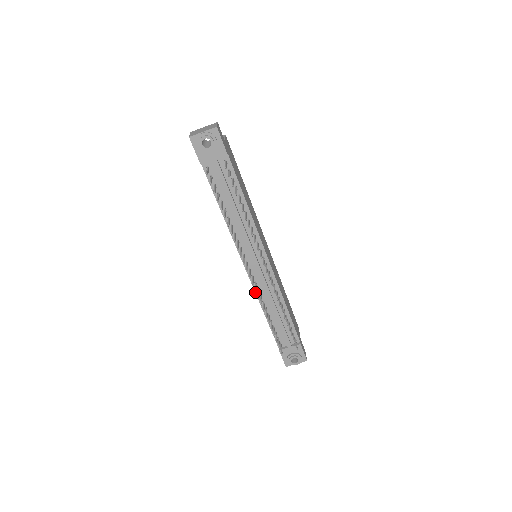
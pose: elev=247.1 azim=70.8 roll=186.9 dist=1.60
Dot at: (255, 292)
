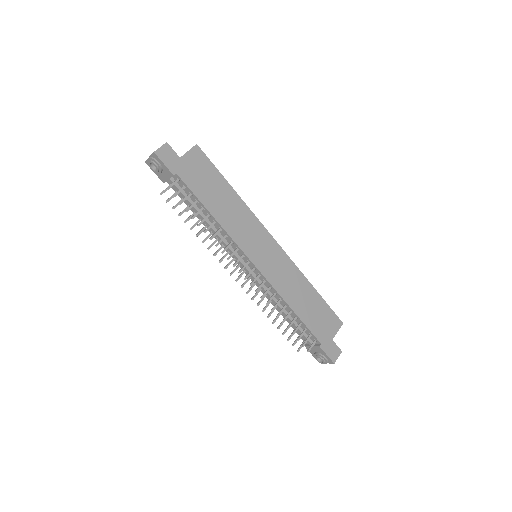
Dot at: (260, 290)
